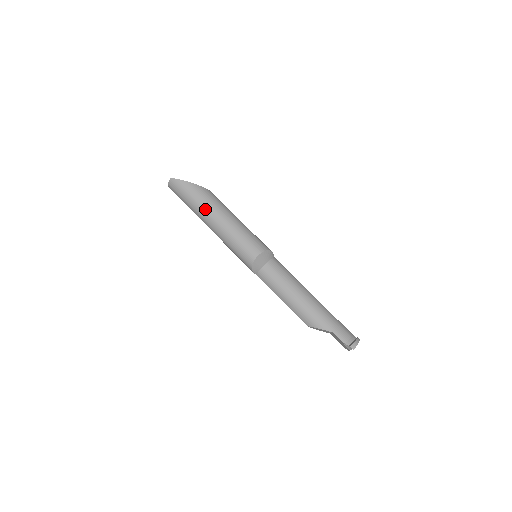
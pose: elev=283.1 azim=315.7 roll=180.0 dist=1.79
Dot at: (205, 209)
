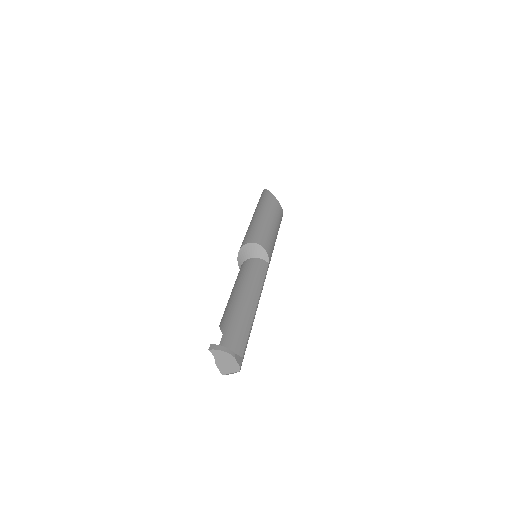
Dot at: (258, 208)
